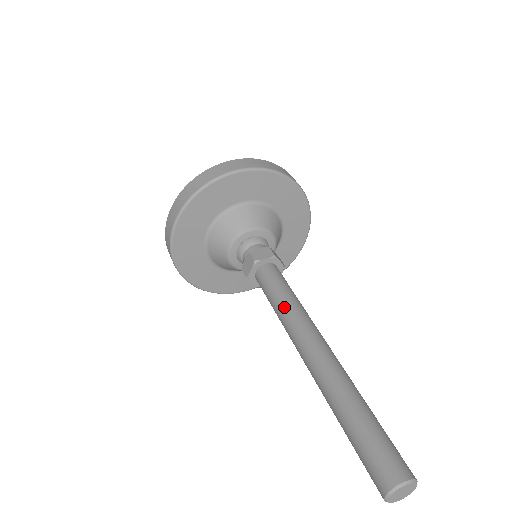
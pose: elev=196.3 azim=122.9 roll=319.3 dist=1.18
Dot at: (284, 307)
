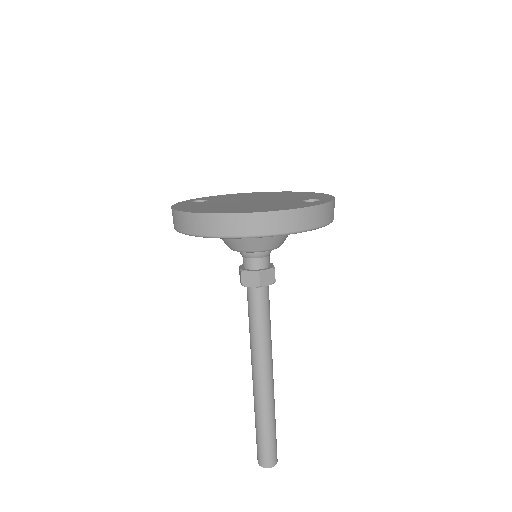
Dot at: (261, 338)
